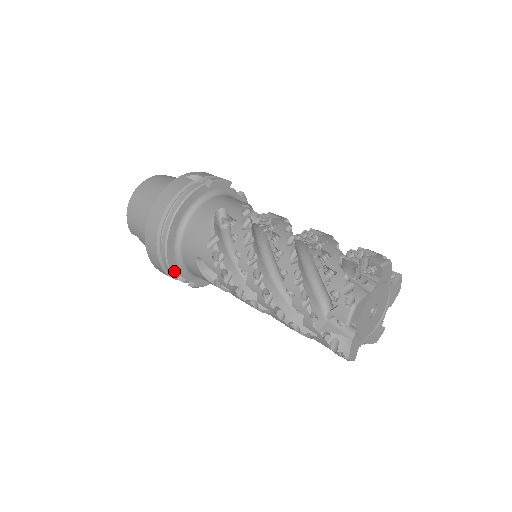
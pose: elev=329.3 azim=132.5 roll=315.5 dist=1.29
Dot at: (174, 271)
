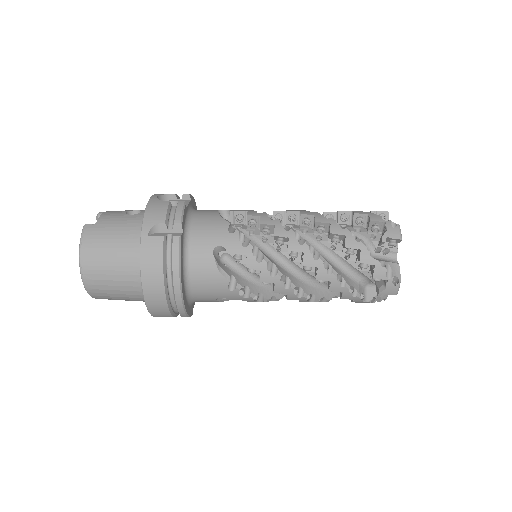
Dot at: (191, 313)
